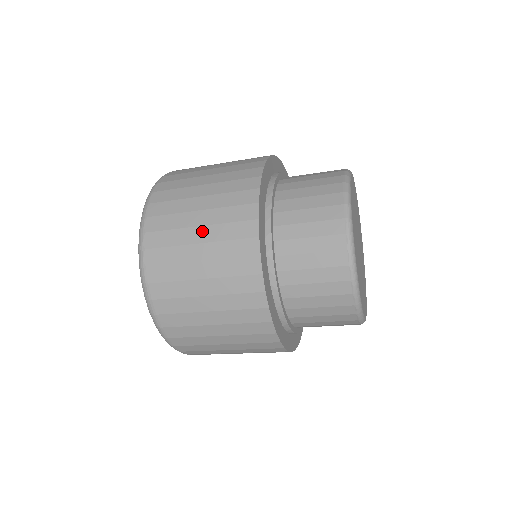
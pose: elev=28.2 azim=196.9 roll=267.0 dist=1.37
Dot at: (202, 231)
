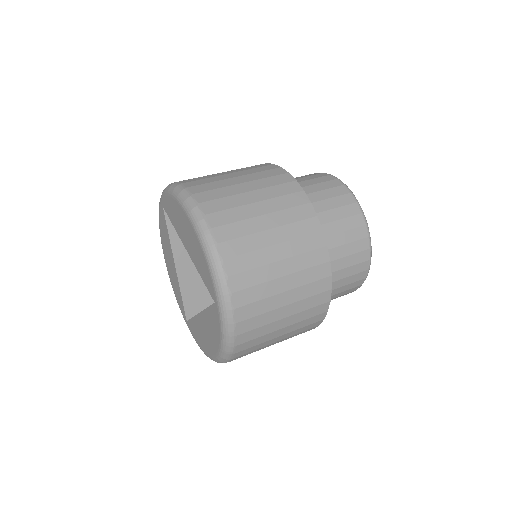
Dot at: (288, 309)
